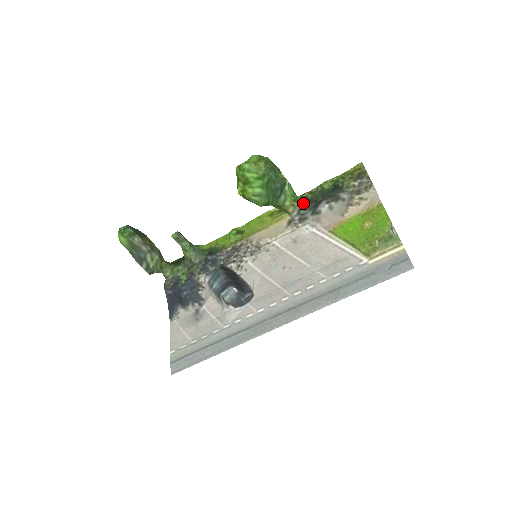
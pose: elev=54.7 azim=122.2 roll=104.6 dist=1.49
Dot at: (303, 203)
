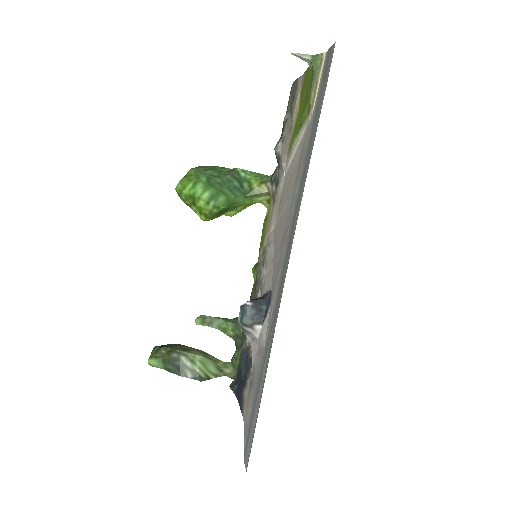
Dot at: occluded
